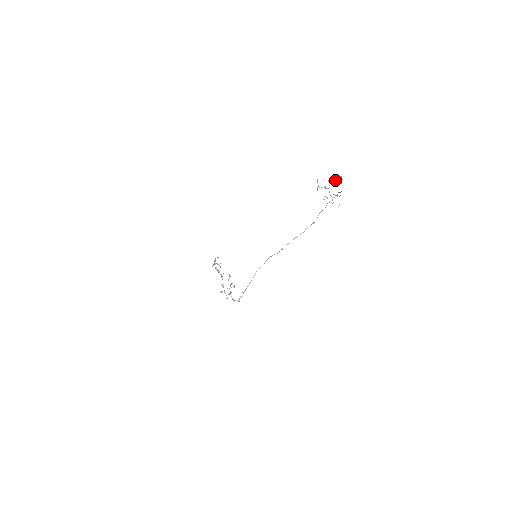
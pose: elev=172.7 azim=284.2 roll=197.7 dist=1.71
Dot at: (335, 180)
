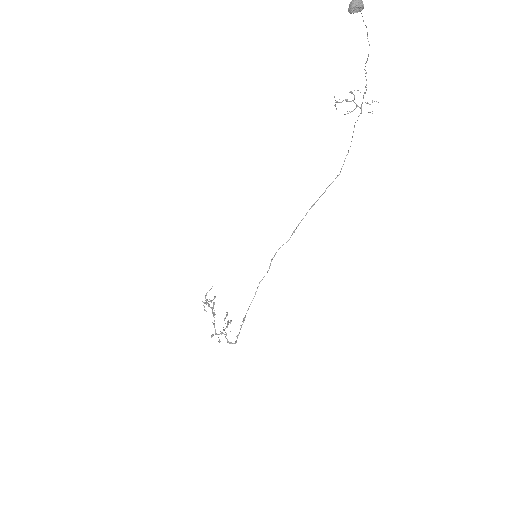
Dot at: (350, 6)
